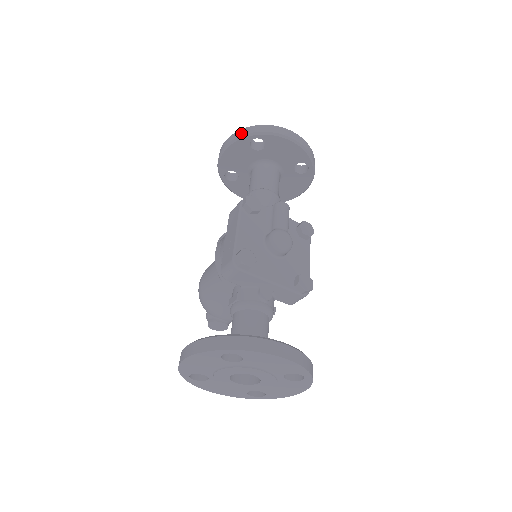
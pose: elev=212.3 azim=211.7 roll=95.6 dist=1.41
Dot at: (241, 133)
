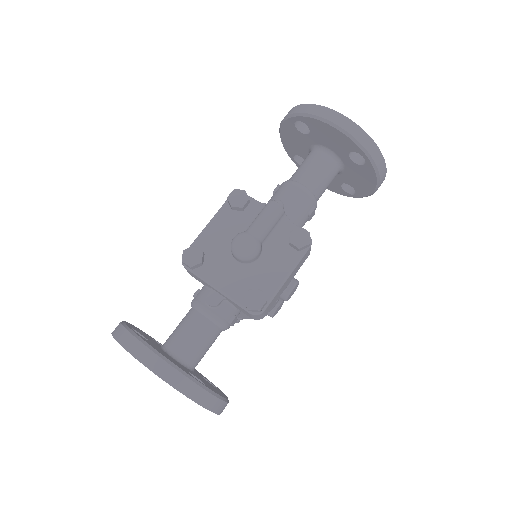
Dot at: (287, 114)
